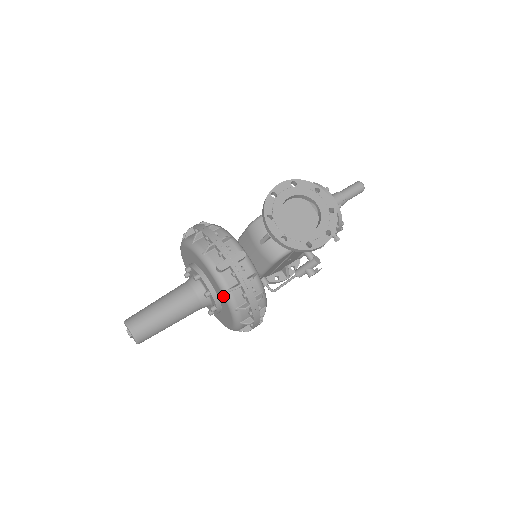
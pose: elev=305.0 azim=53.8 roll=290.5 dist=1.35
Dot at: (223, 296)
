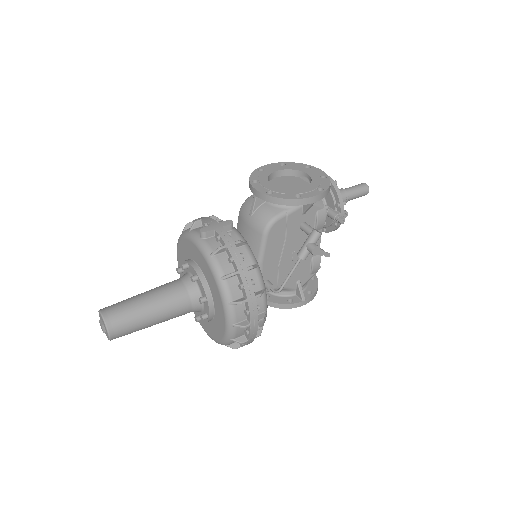
Dot at: (207, 265)
